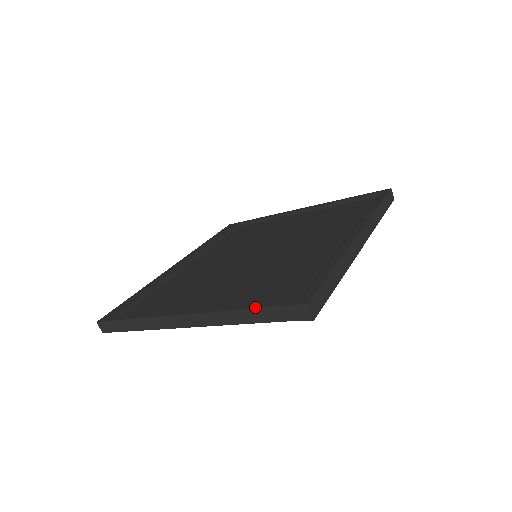
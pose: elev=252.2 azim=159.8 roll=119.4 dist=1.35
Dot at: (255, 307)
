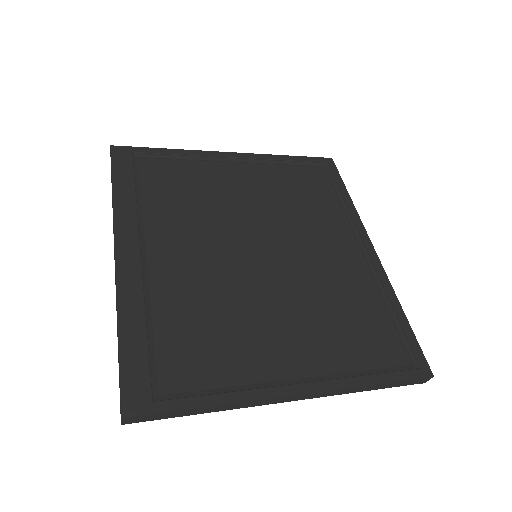
Dot at: (385, 381)
